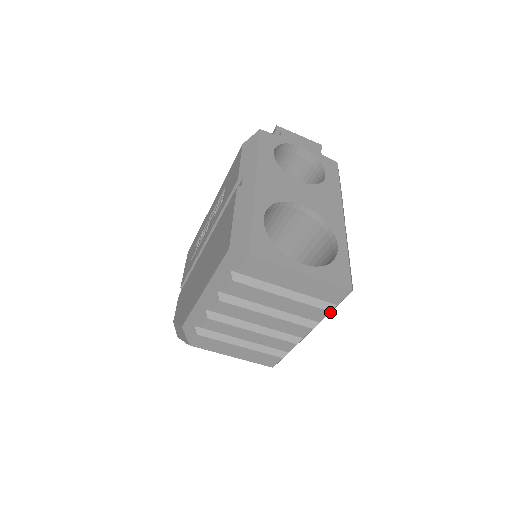
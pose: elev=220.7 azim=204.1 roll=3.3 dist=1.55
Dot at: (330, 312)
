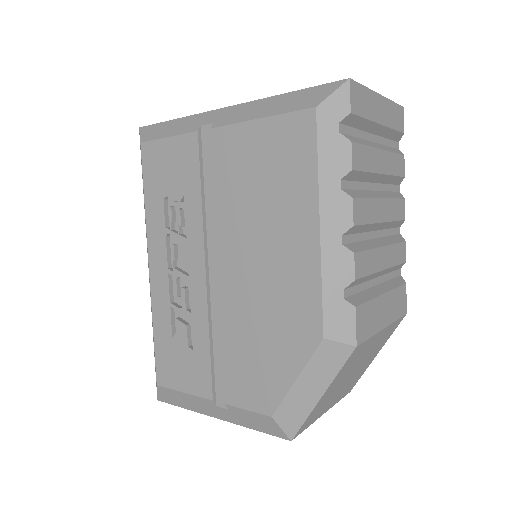
Dot at: occluded
